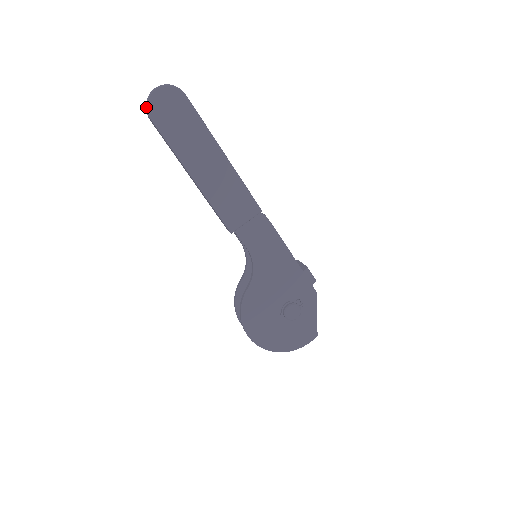
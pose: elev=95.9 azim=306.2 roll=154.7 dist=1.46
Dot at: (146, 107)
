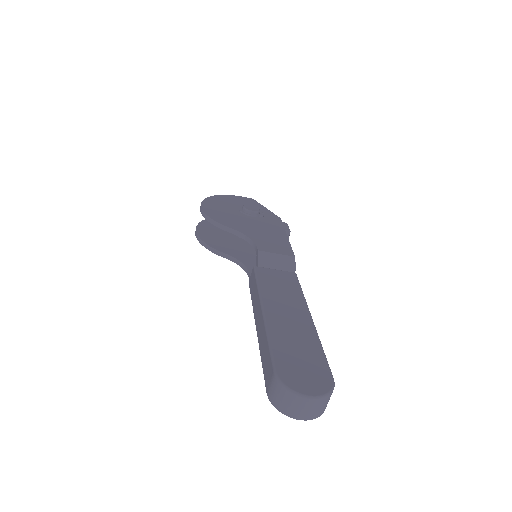
Dot at: occluded
